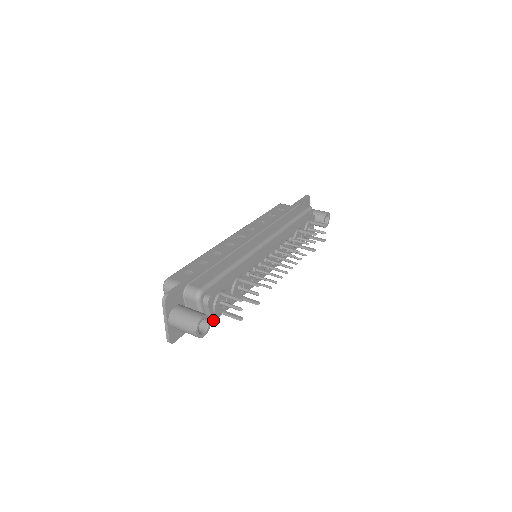
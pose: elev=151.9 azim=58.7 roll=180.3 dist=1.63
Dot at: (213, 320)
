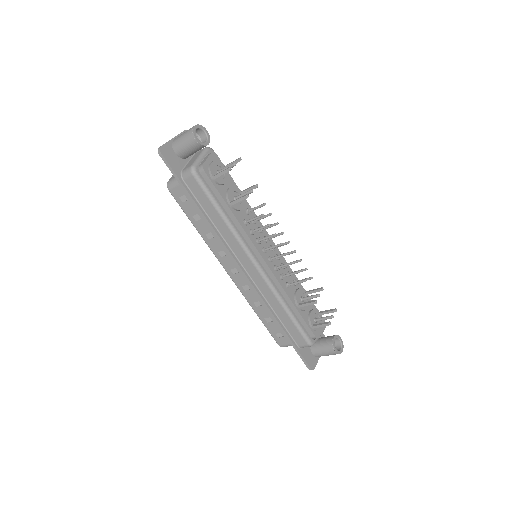
Dot at: (204, 168)
